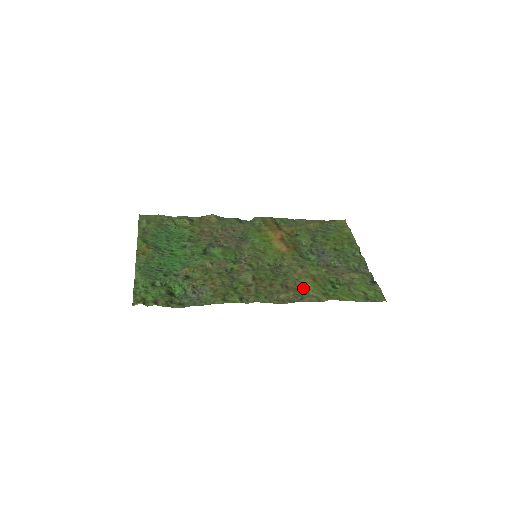
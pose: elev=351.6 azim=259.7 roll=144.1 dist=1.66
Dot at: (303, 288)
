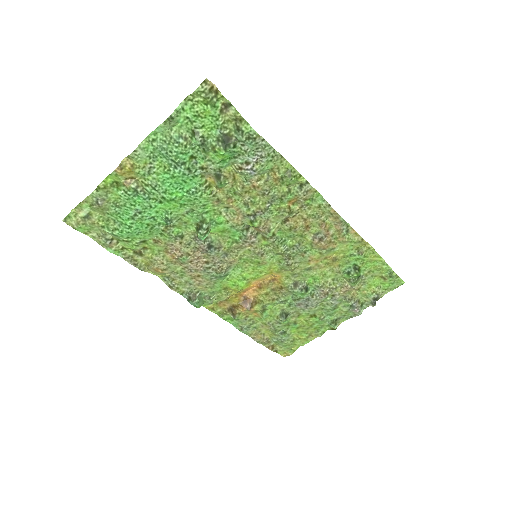
Dot at: (336, 245)
